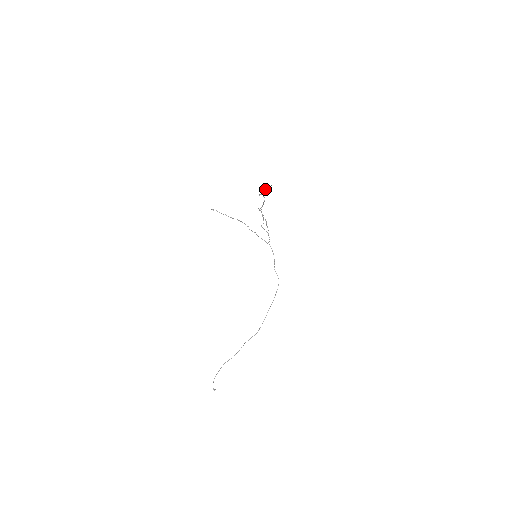
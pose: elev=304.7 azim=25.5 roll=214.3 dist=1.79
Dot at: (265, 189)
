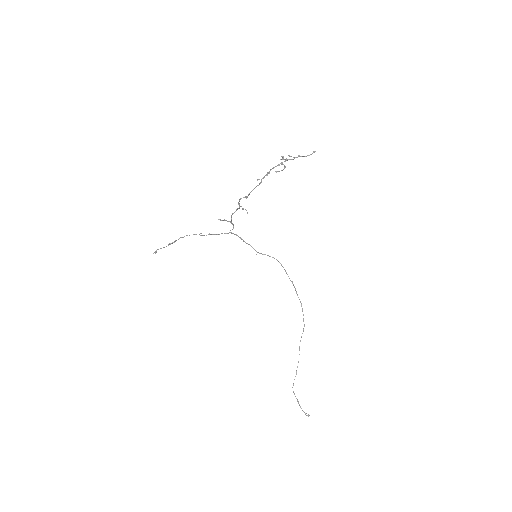
Dot at: occluded
